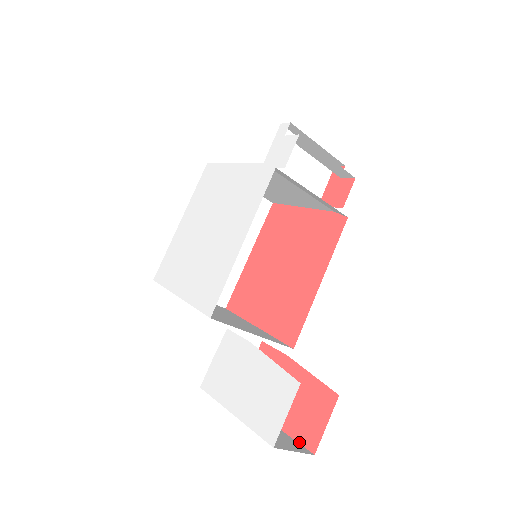
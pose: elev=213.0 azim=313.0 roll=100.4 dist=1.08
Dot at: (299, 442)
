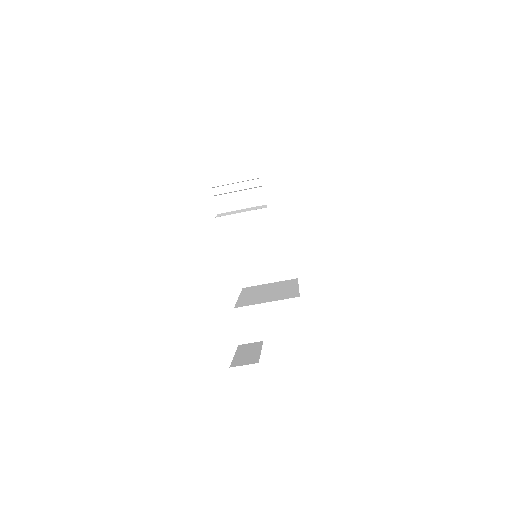
Dot at: (259, 358)
